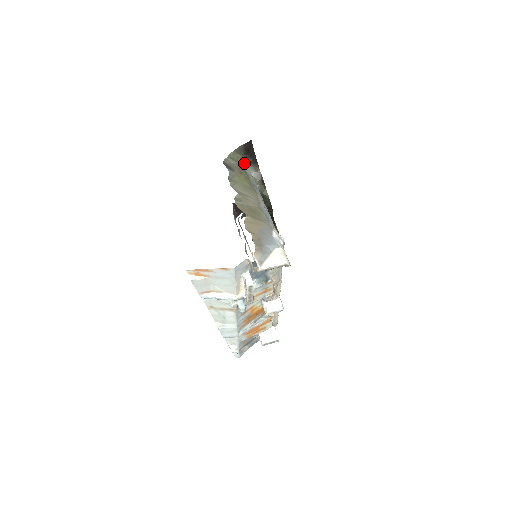
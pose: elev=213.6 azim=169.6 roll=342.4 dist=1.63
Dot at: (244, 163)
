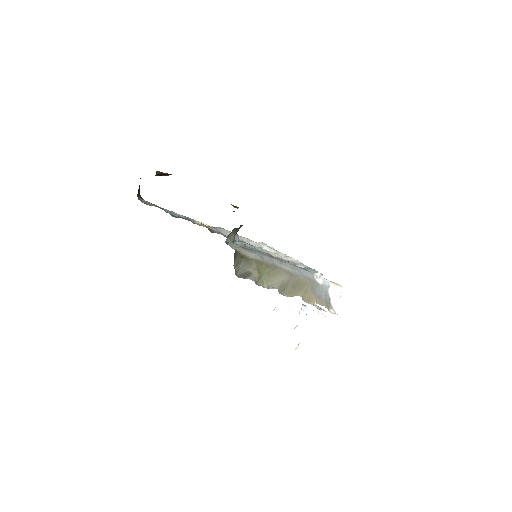
Dot at: (240, 252)
